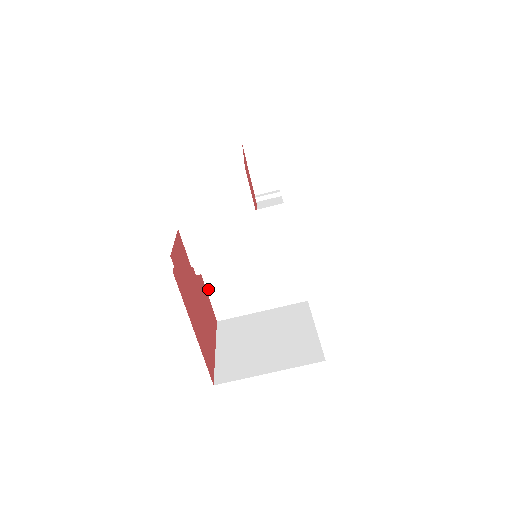
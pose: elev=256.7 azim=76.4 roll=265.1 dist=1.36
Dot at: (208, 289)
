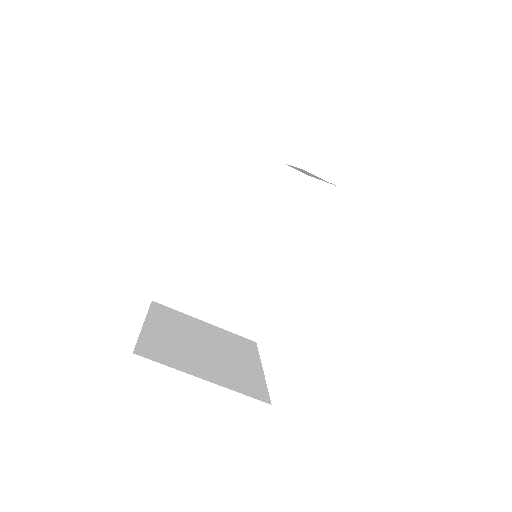
Dot at: (173, 259)
